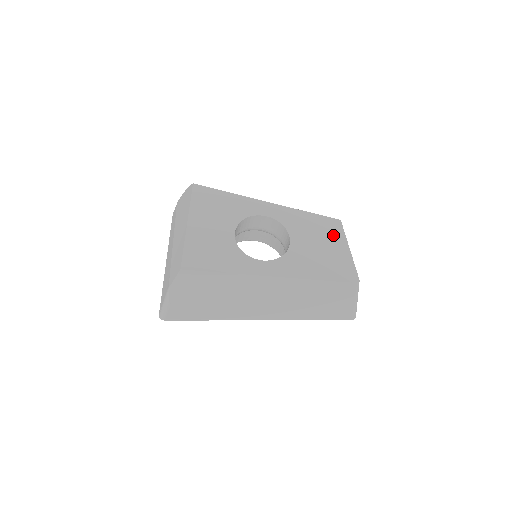
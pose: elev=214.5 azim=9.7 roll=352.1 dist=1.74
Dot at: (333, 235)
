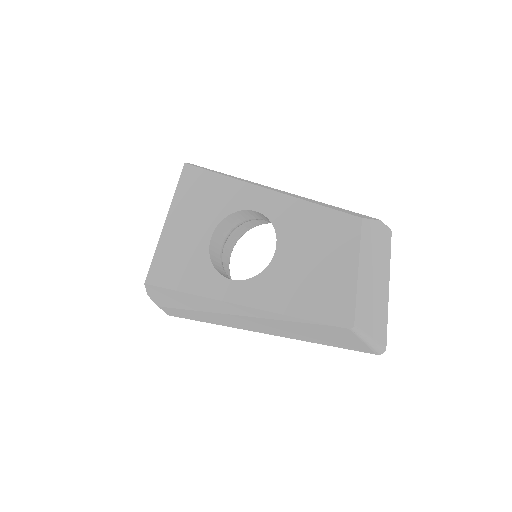
Dot at: (340, 245)
